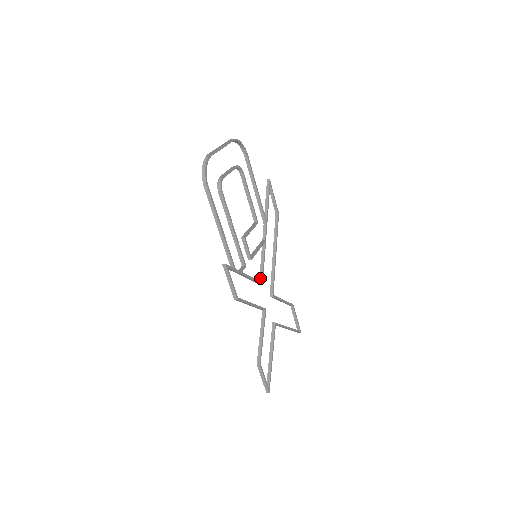
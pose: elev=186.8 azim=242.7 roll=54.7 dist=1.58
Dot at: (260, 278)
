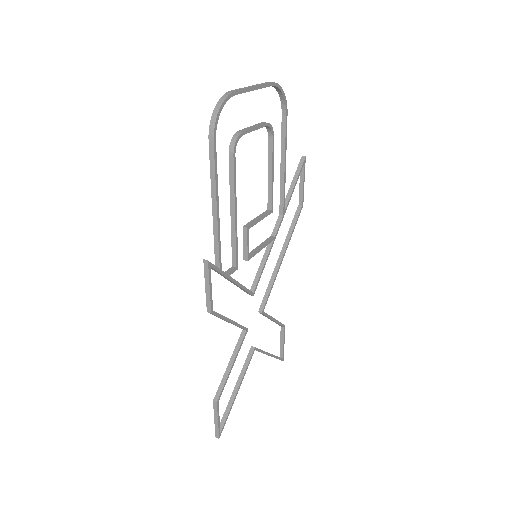
Dot at: (252, 286)
